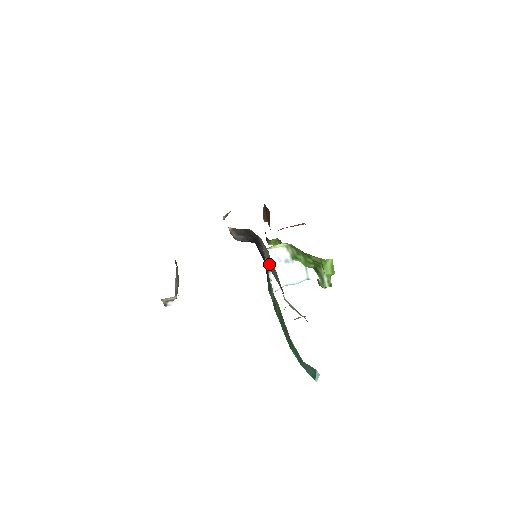
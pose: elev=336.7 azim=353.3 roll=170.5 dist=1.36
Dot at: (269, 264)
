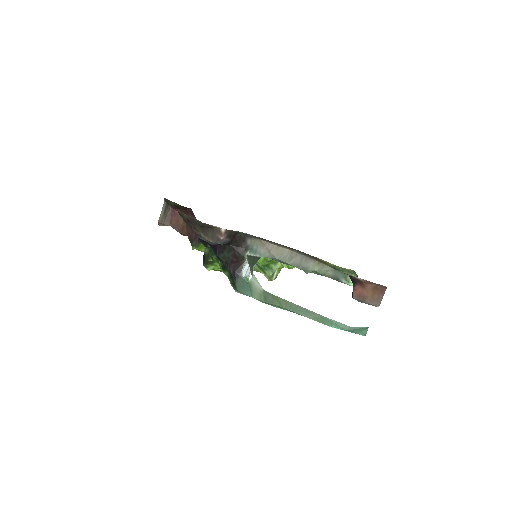
Dot at: (292, 260)
